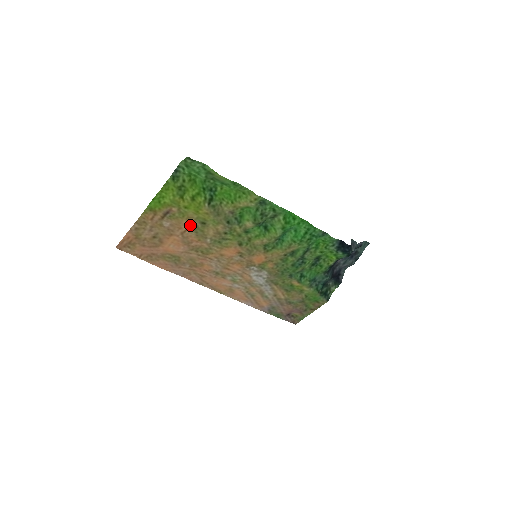
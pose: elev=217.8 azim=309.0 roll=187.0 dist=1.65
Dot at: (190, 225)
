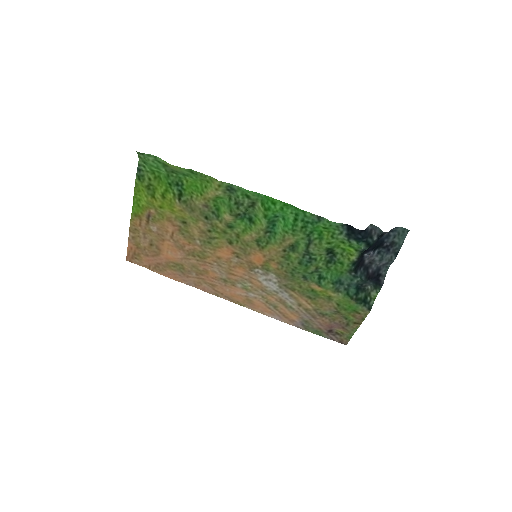
Dot at: (173, 226)
